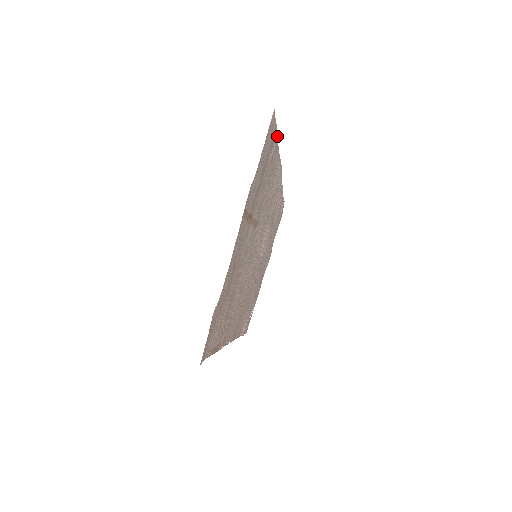
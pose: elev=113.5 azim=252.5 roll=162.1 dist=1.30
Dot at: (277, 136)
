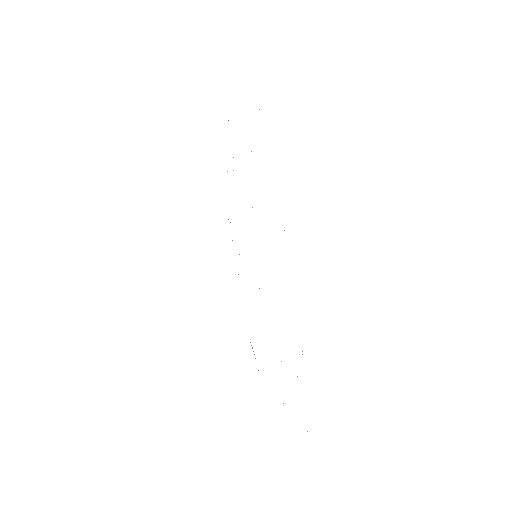
Dot at: occluded
